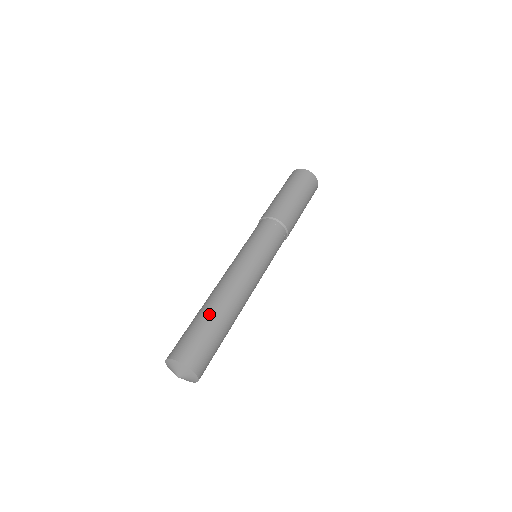
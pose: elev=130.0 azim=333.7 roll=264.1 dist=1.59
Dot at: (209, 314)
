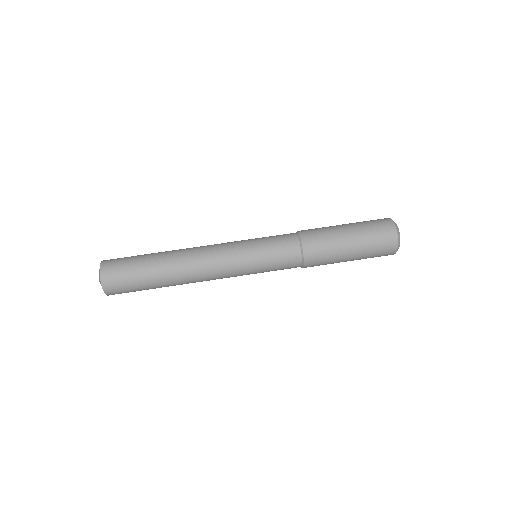
Dot at: (156, 256)
